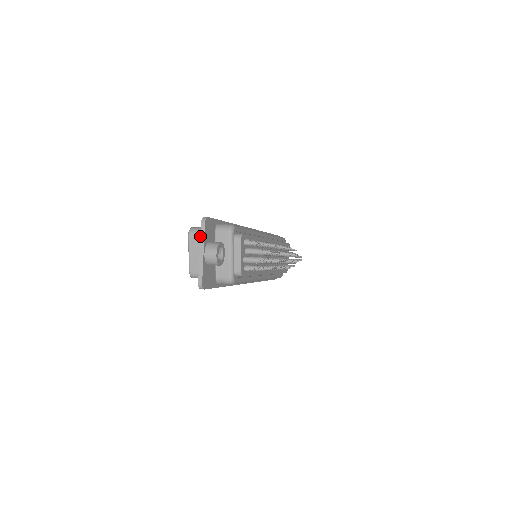
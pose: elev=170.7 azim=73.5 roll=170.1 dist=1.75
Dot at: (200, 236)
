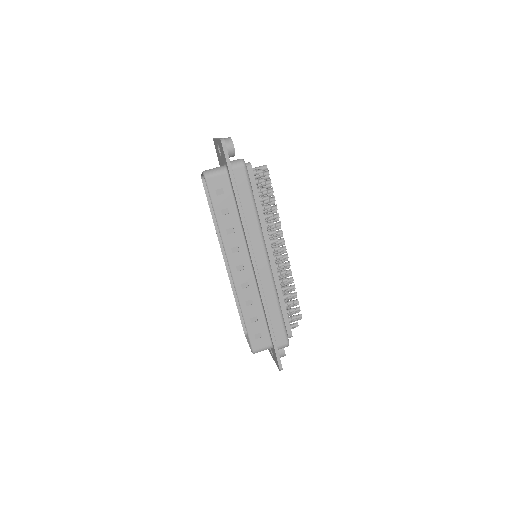
Dot at: occluded
